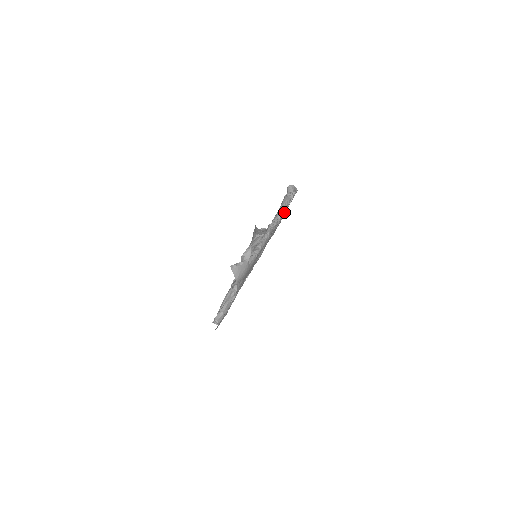
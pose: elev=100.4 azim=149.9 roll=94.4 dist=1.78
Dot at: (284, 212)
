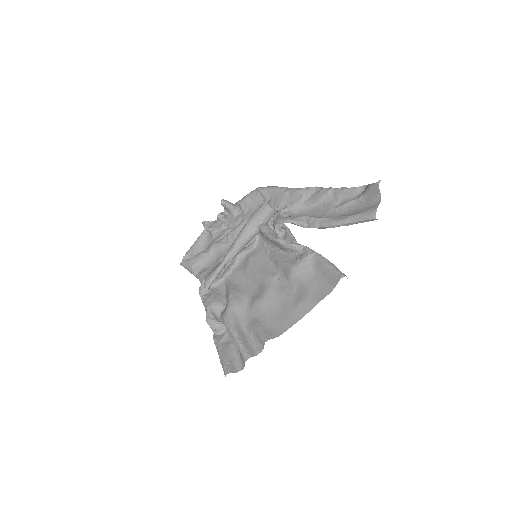
Dot at: occluded
